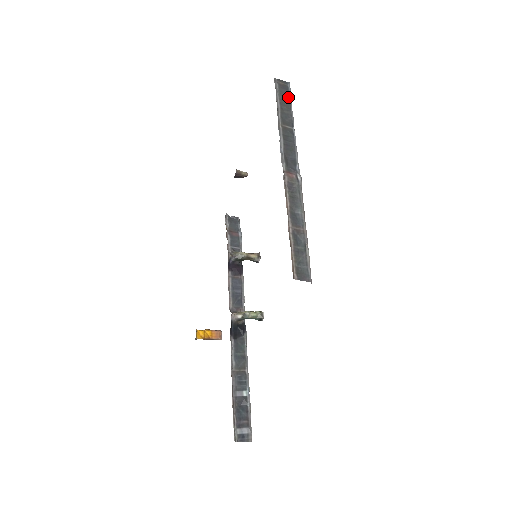
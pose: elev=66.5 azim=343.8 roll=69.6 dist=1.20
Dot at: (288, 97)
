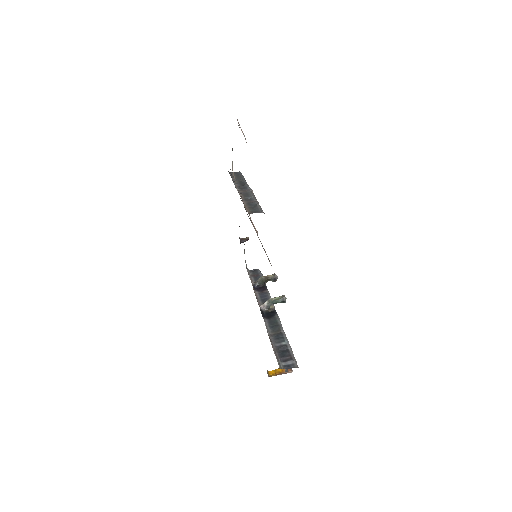
Dot at: (240, 174)
